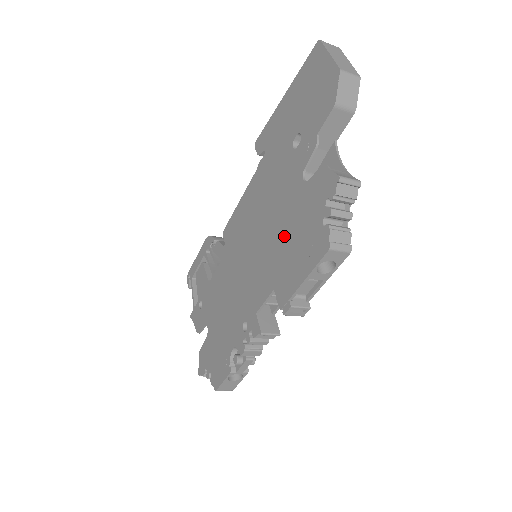
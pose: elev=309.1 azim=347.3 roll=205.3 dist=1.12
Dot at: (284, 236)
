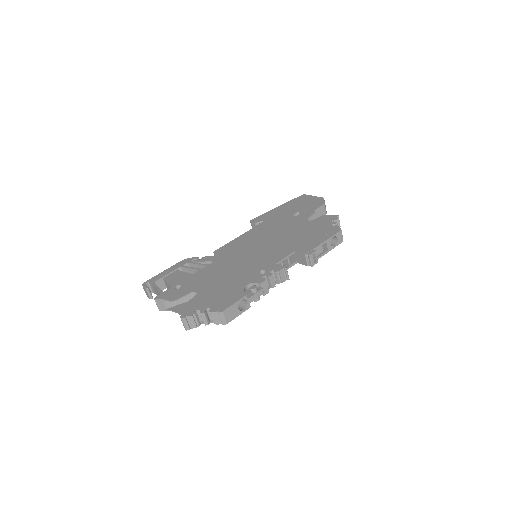
Dot at: (298, 235)
